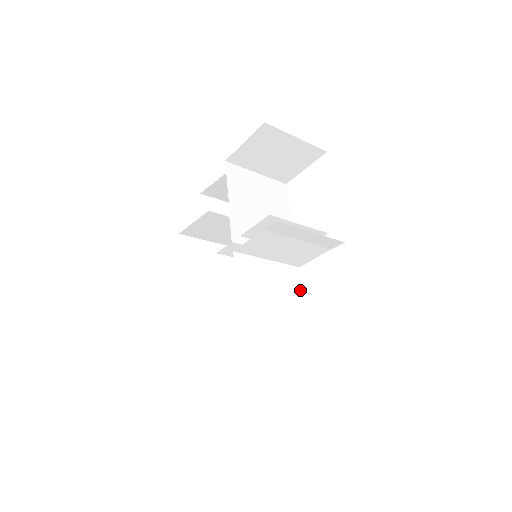
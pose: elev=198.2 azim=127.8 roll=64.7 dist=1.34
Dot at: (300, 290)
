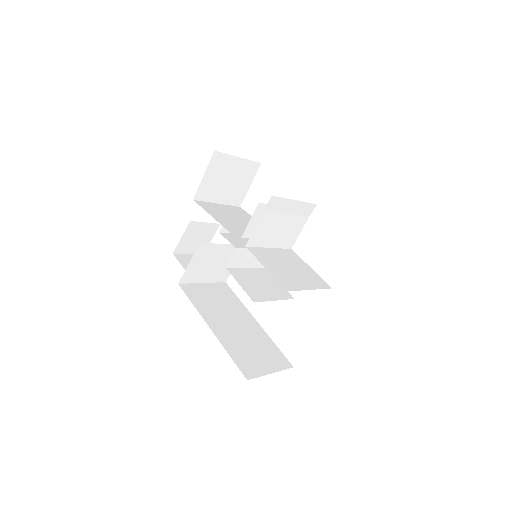
Dot at: (303, 262)
